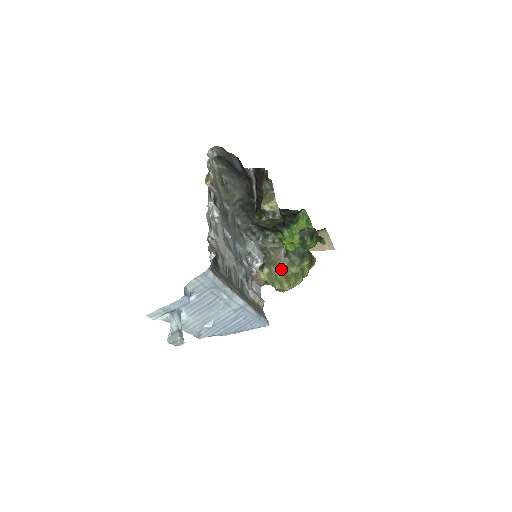
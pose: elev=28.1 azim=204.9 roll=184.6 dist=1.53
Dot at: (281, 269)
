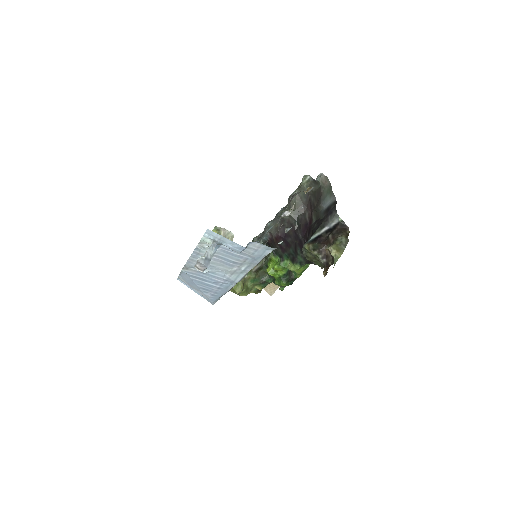
Dot at: (245, 276)
